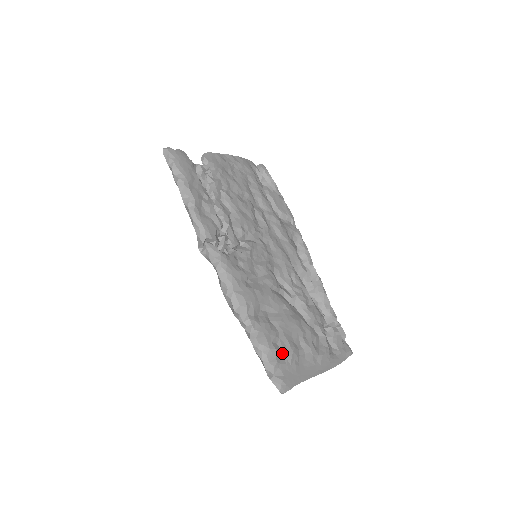
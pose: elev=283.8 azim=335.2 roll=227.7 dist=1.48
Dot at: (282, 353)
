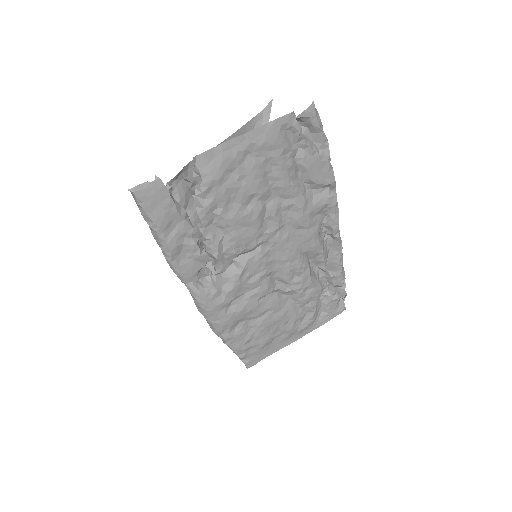
Dot at: (253, 346)
